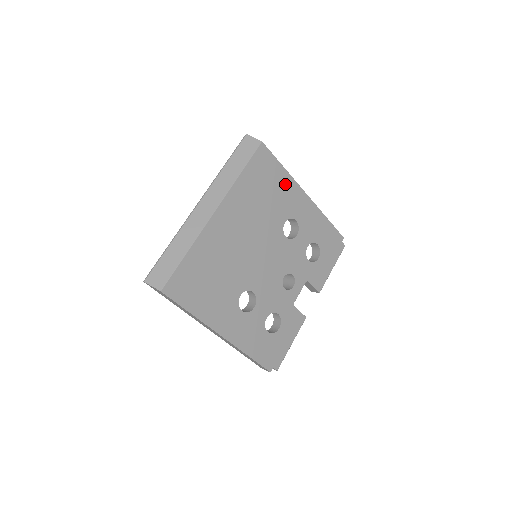
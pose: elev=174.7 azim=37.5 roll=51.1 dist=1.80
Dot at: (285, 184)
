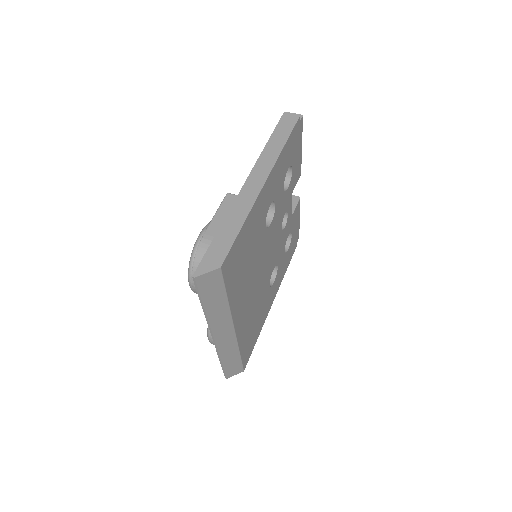
Dot at: (251, 222)
